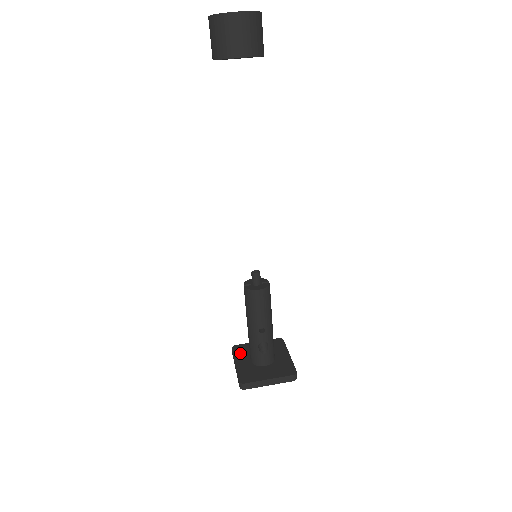
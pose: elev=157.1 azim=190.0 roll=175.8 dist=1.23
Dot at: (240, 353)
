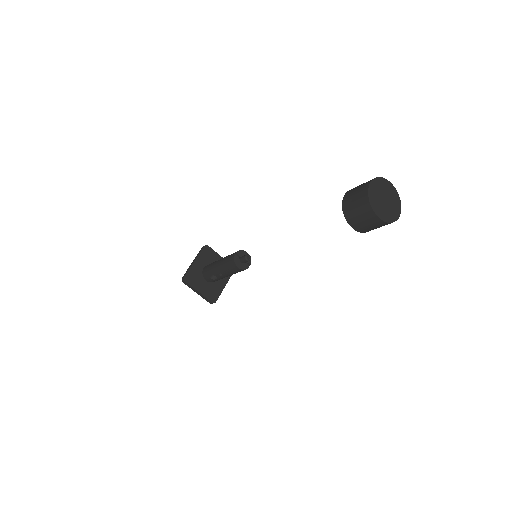
Dot at: (204, 256)
